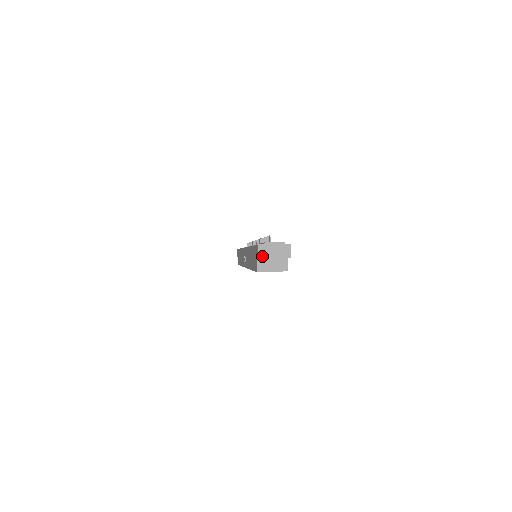
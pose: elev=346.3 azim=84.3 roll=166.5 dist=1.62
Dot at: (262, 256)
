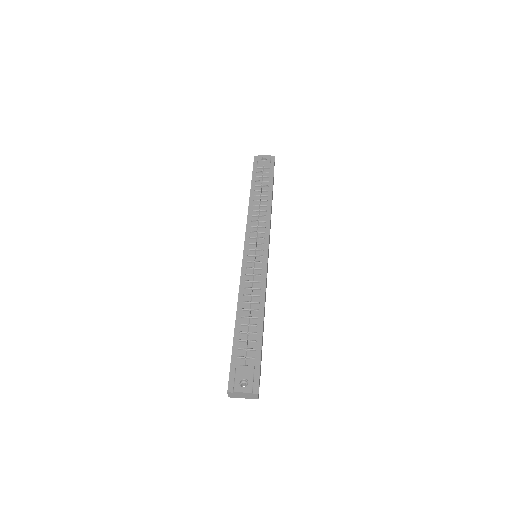
Dot at: (231, 397)
